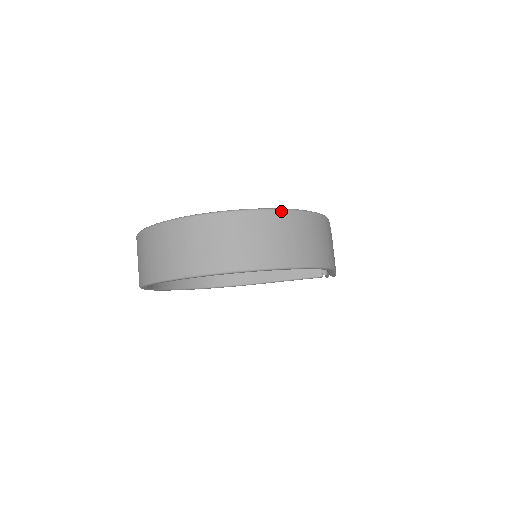
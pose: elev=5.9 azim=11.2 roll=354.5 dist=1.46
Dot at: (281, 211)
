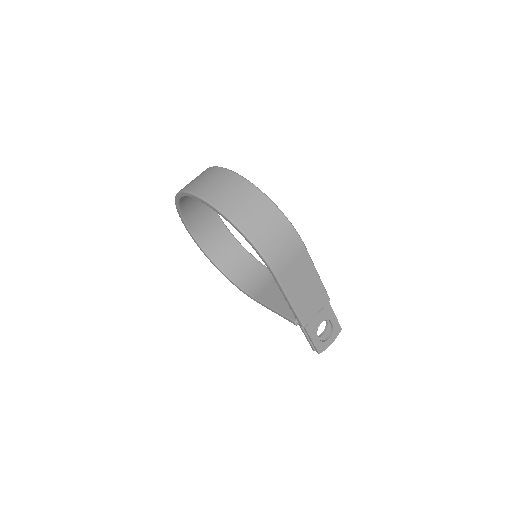
Dot at: (259, 190)
